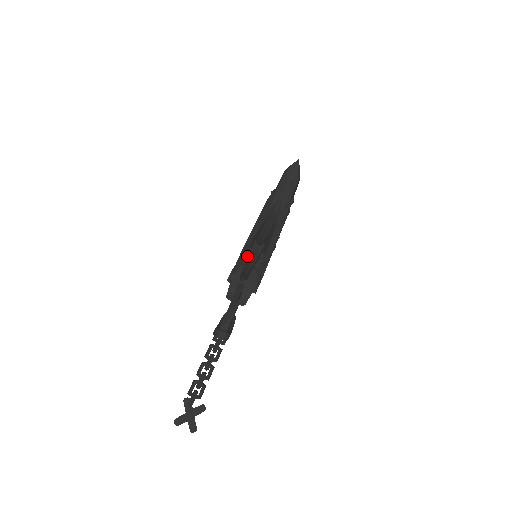
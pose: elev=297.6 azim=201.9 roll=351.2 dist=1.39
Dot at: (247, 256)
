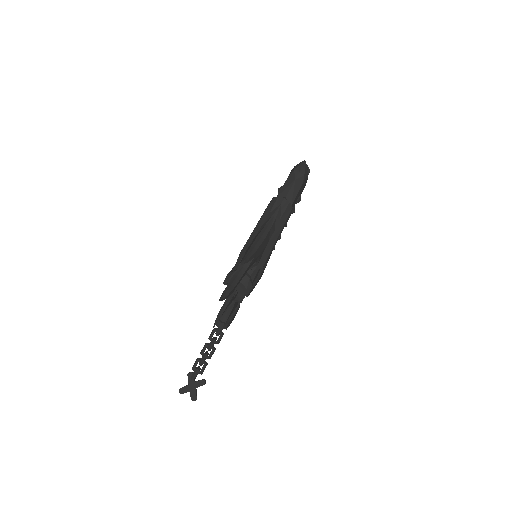
Dot at: occluded
